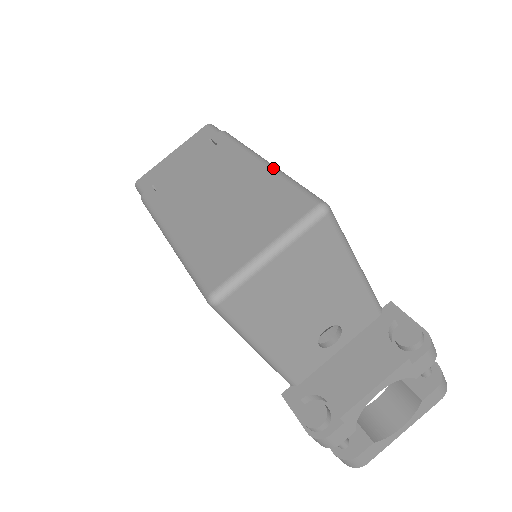
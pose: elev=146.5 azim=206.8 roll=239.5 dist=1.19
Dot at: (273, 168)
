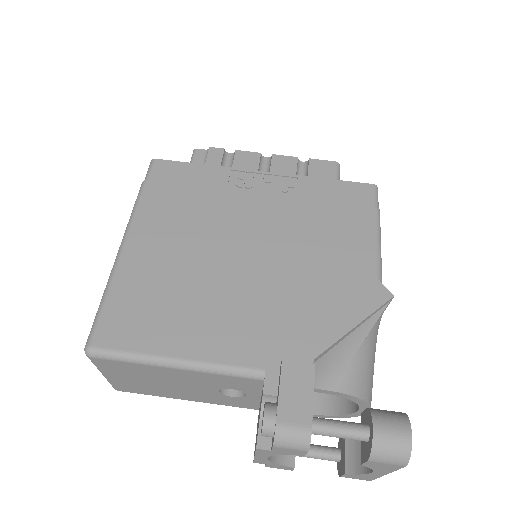
Dot at: (110, 273)
